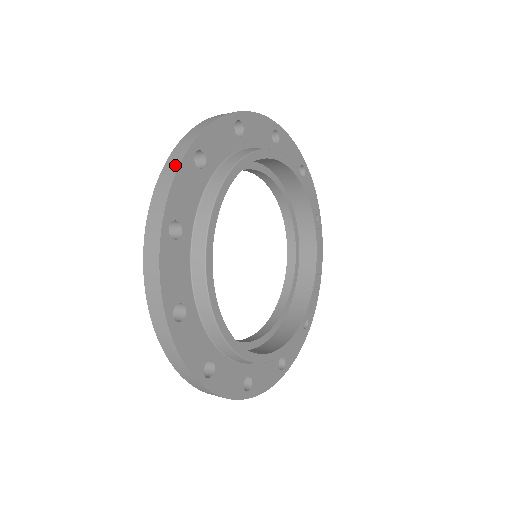
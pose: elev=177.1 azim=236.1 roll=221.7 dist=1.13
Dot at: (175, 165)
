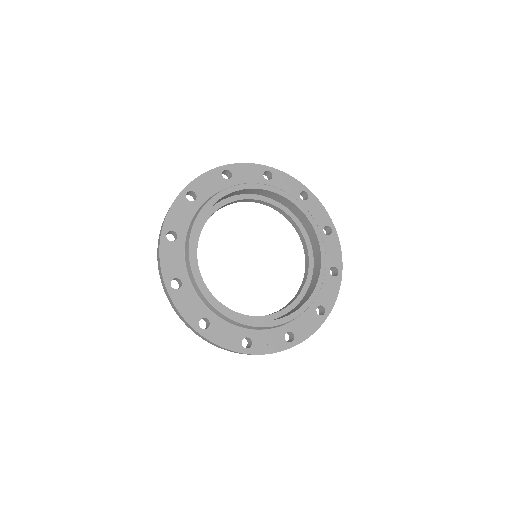
Dot at: (255, 165)
